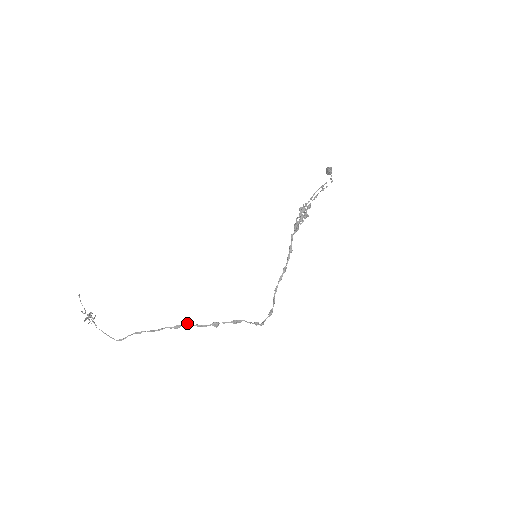
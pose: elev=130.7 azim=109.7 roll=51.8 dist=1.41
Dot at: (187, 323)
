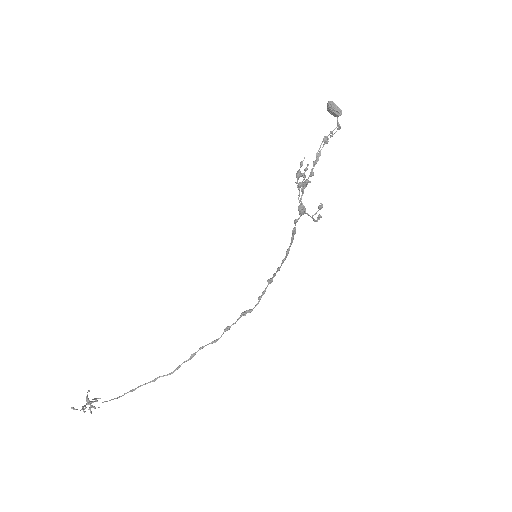
Dot at: (201, 348)
